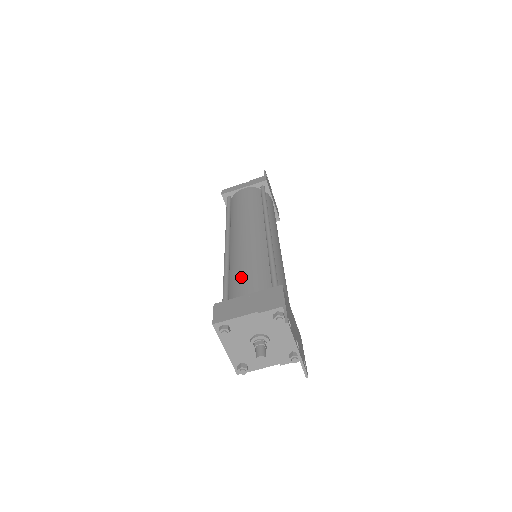
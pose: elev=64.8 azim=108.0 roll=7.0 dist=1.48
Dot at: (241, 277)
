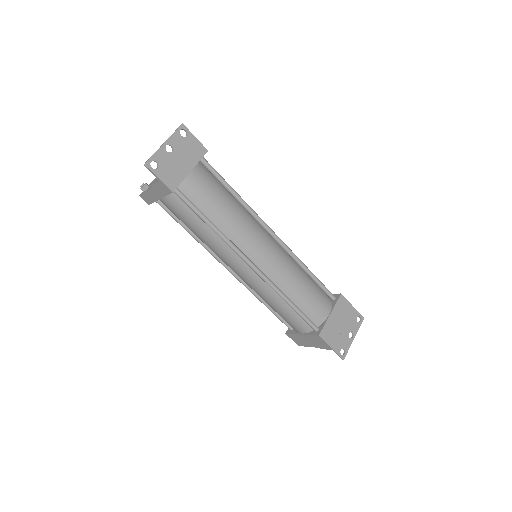
Dot at: occluded
